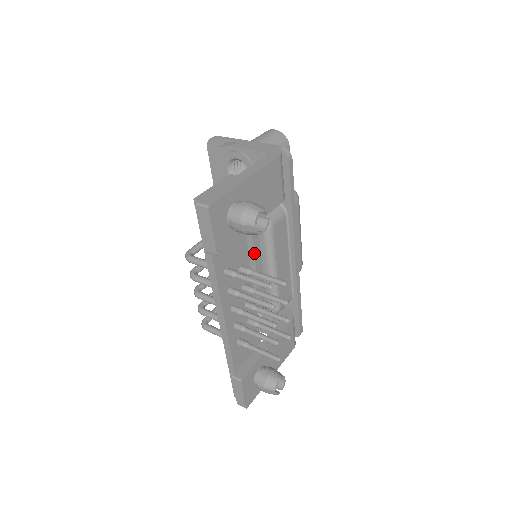
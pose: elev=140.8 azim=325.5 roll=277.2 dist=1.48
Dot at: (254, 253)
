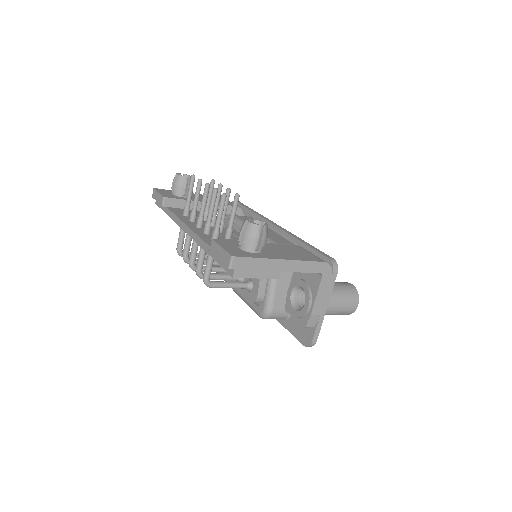
Dot at: occluded
